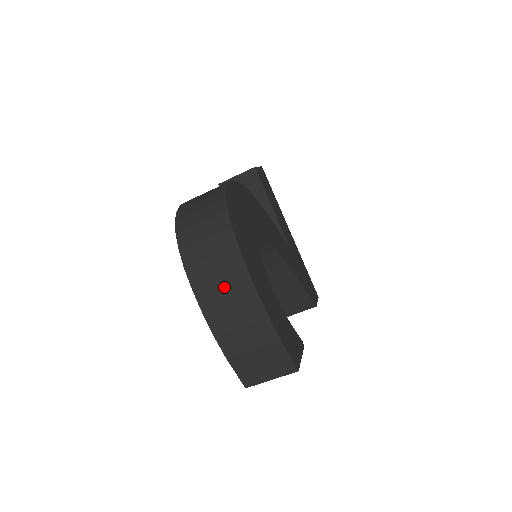
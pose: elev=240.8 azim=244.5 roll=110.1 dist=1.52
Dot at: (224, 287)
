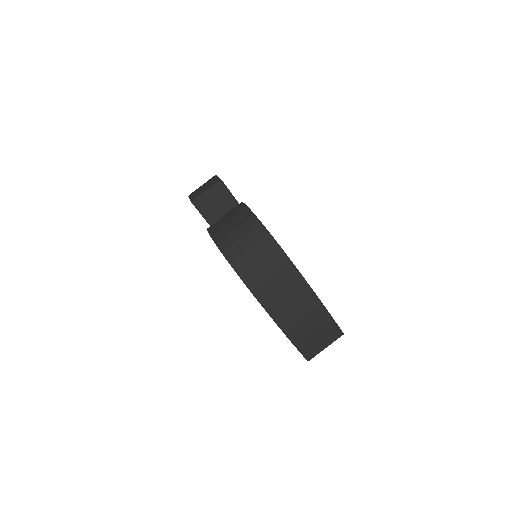
Dot at: (286, 293)
